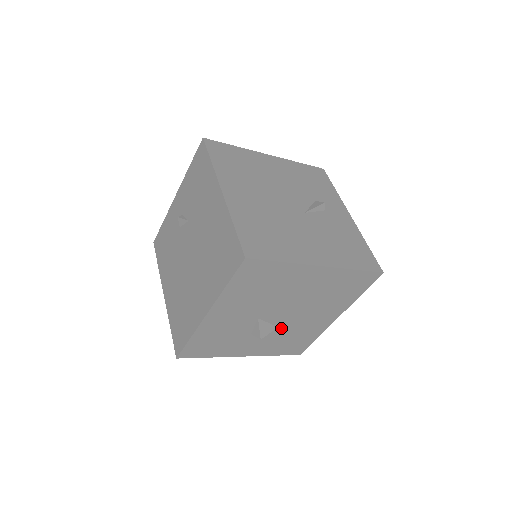
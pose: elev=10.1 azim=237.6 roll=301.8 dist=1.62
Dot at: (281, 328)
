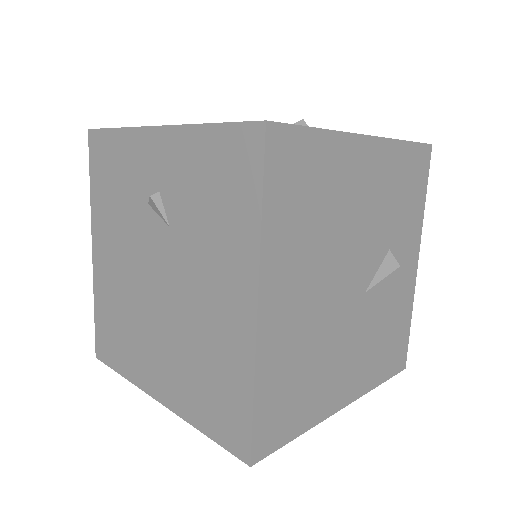
Dot at: occluded
